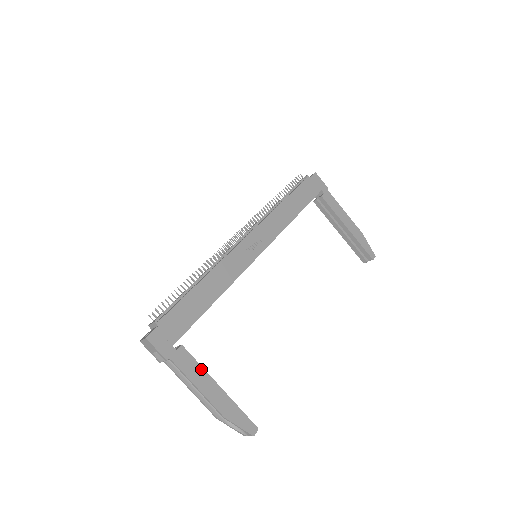
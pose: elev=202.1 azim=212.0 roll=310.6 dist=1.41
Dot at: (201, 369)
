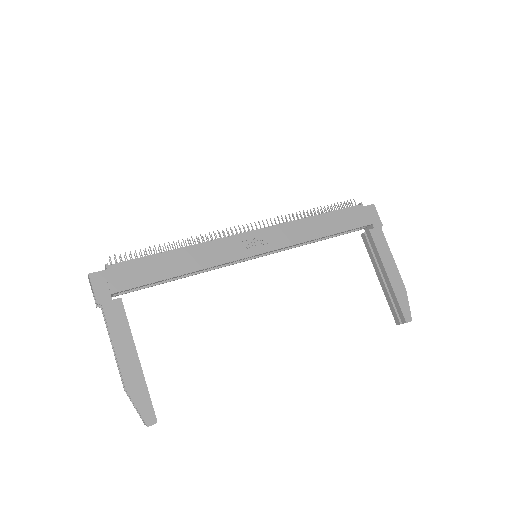
Dot at: (128, 330)
